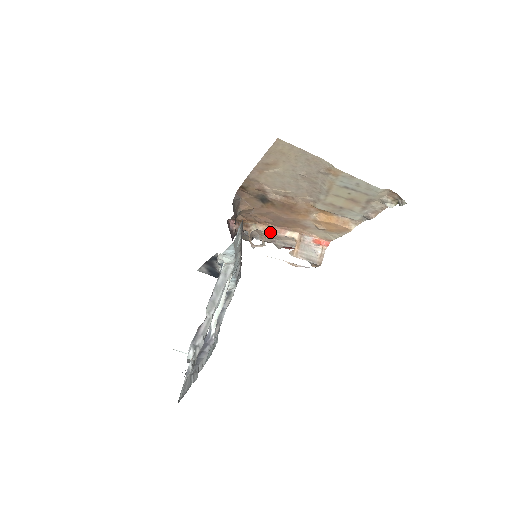
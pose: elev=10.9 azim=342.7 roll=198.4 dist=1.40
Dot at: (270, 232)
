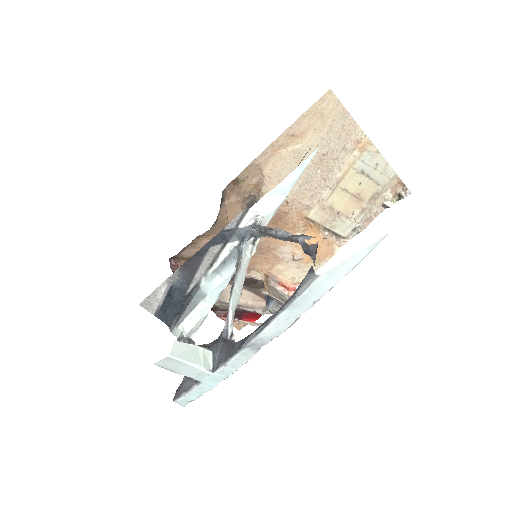
Dot at: occluded
